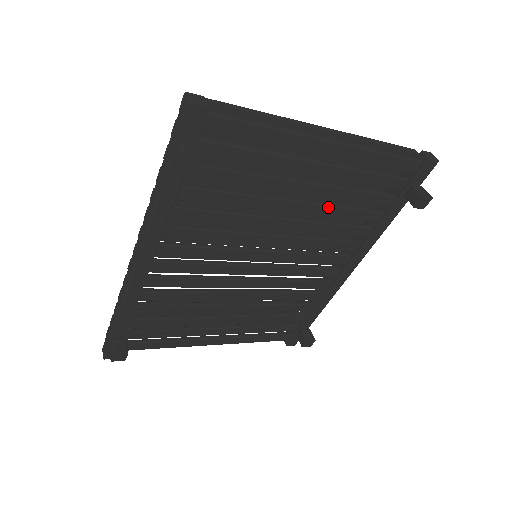
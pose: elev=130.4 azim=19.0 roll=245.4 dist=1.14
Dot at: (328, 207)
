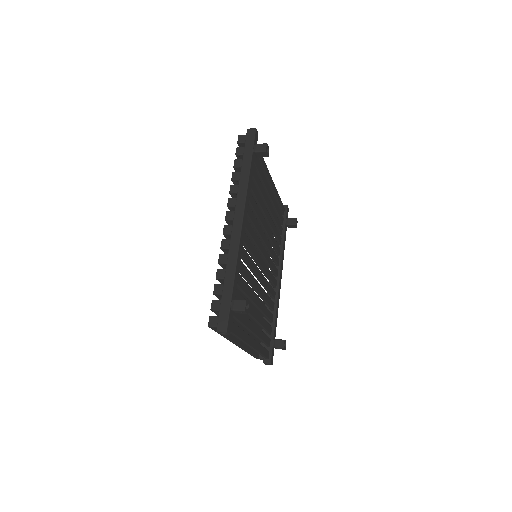
Dot at: (273, 222)
